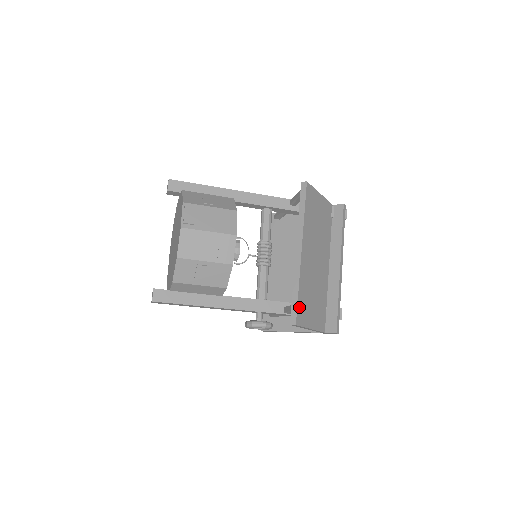
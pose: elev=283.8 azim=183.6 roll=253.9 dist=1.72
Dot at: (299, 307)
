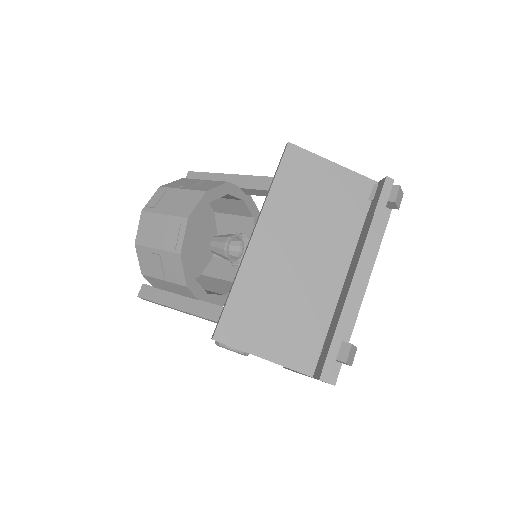
Dot at: (229, 316)
